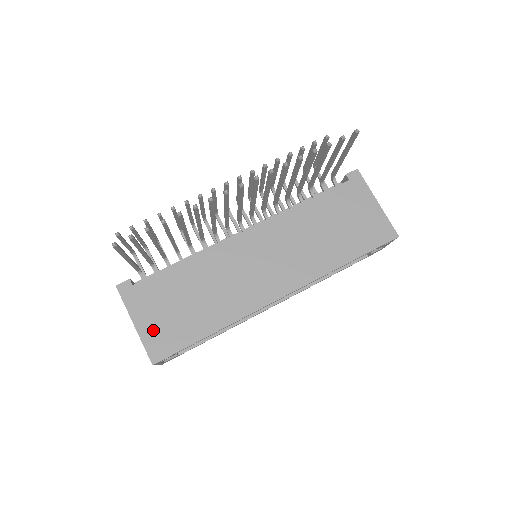
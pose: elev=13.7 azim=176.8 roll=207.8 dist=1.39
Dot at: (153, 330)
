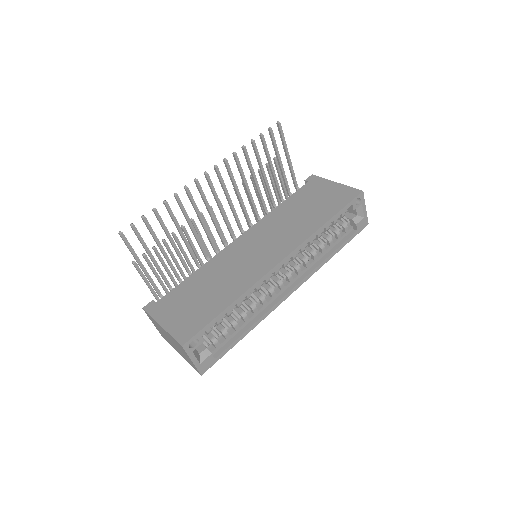
Dot at: (178, 323)
